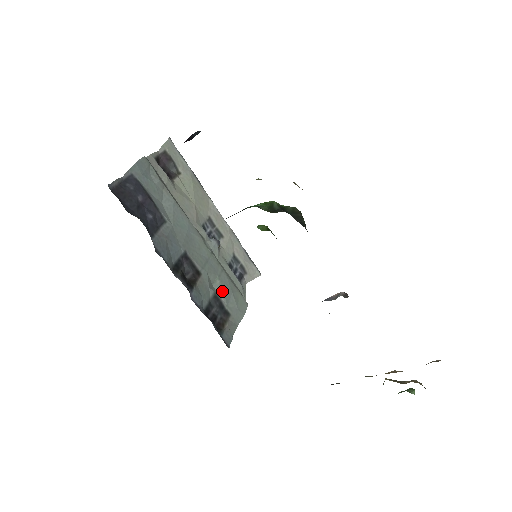
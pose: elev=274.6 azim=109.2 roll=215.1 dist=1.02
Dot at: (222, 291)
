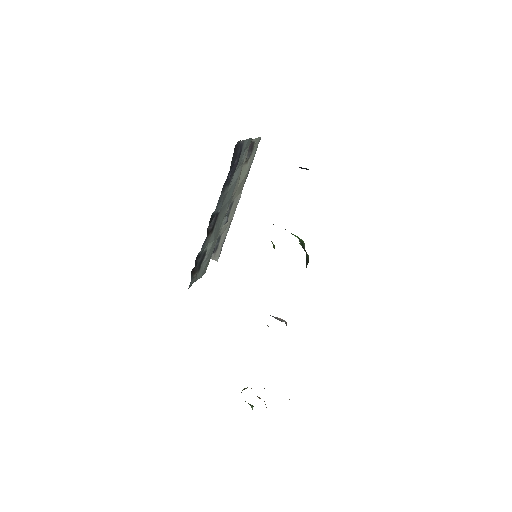
Dot at: (209, 253)
